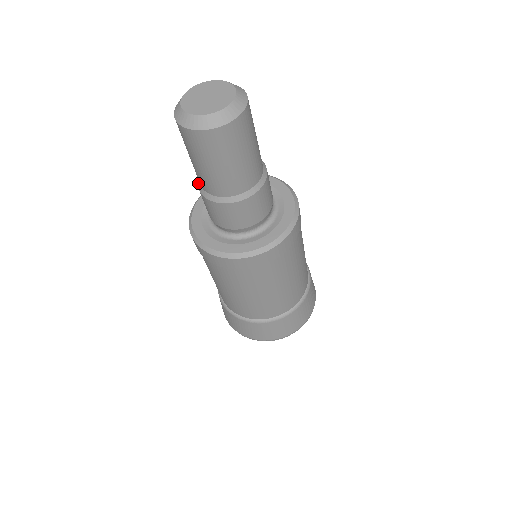
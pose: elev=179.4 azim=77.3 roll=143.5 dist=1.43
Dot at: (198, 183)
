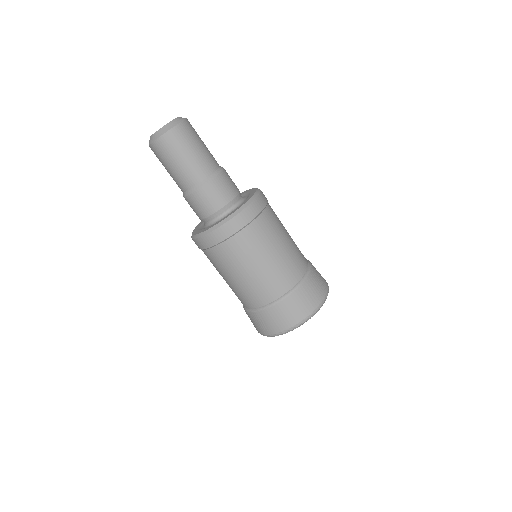
Dot at: occluded
